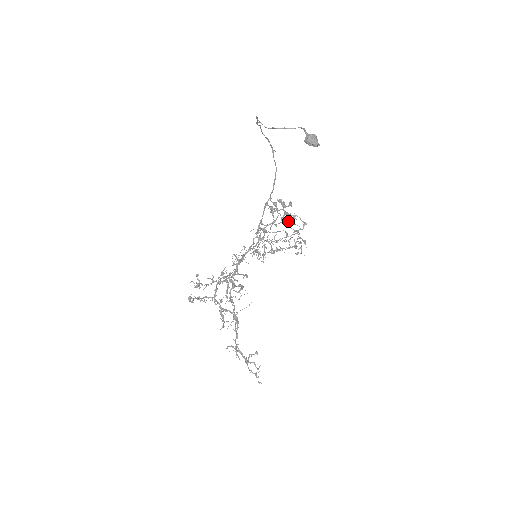
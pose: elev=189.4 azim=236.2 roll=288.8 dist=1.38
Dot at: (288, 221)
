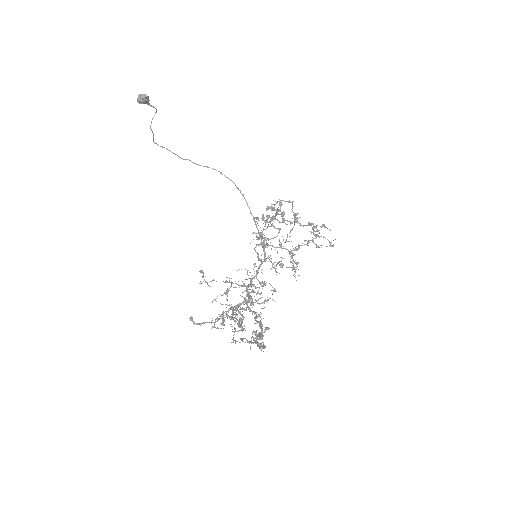
Dot at: occluded
